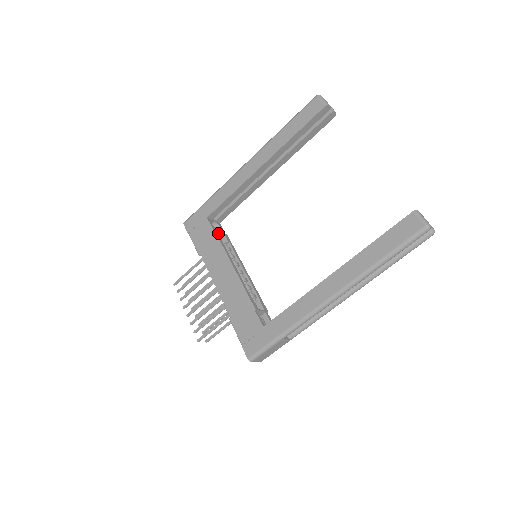
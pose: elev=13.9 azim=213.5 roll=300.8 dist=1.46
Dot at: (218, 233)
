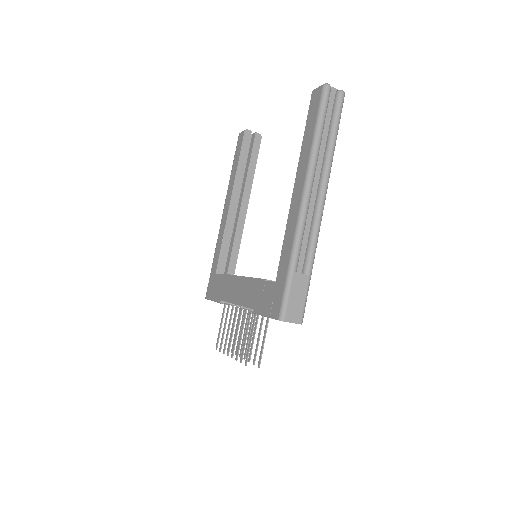
Dot at: occluded
